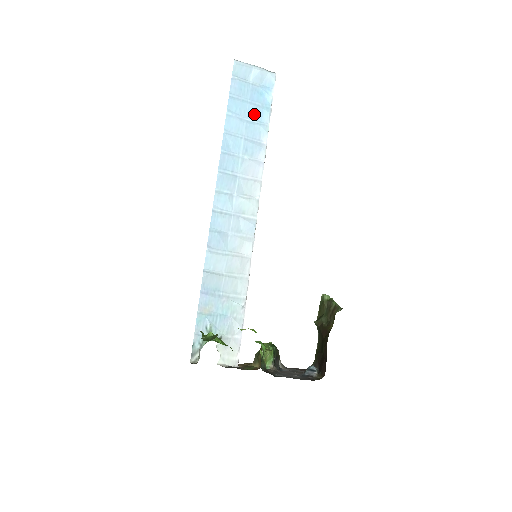
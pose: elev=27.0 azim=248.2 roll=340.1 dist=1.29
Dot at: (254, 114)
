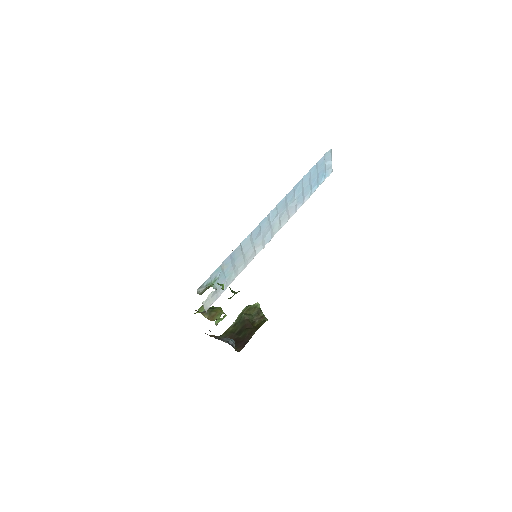
Dot at: (314, 182)
